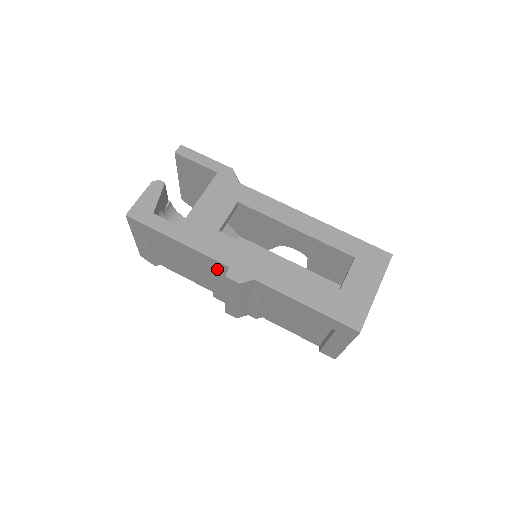
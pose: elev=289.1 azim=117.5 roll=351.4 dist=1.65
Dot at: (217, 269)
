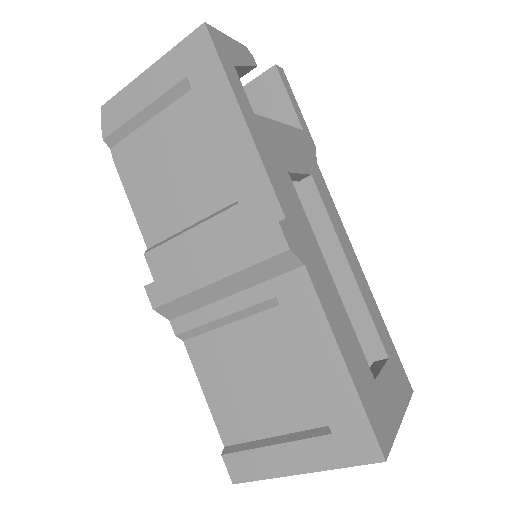
Dot at: (248, 209)
